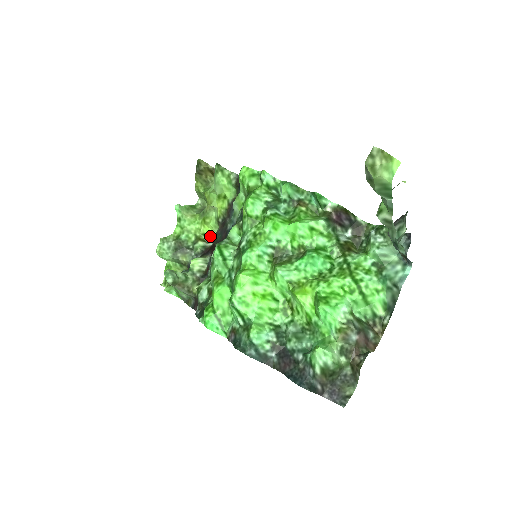
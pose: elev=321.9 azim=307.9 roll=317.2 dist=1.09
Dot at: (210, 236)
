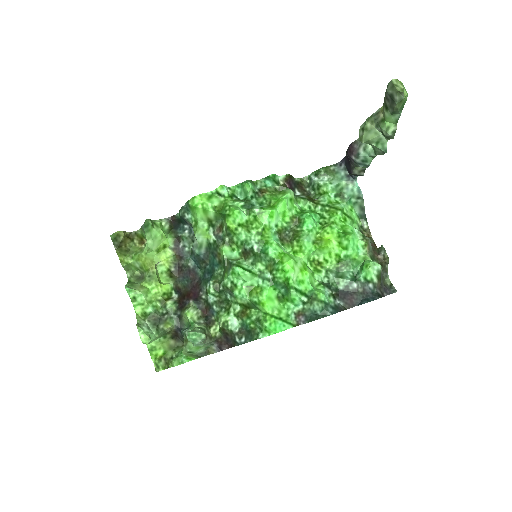
Dot at: (170, 291)
